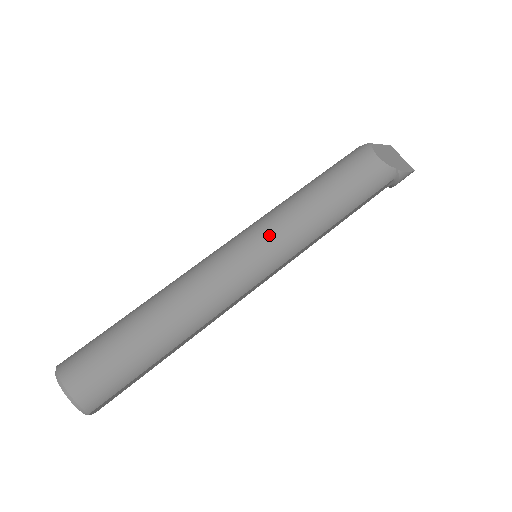
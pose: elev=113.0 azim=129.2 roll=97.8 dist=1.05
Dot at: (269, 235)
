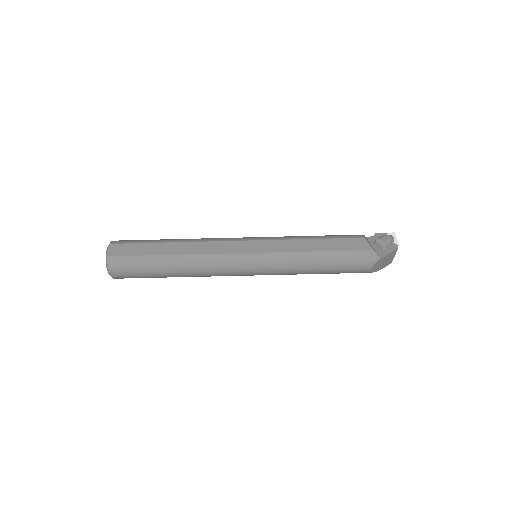
Dot at: (267, 272)
